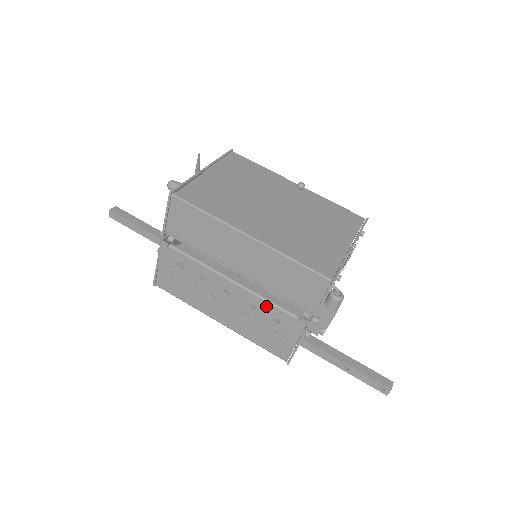
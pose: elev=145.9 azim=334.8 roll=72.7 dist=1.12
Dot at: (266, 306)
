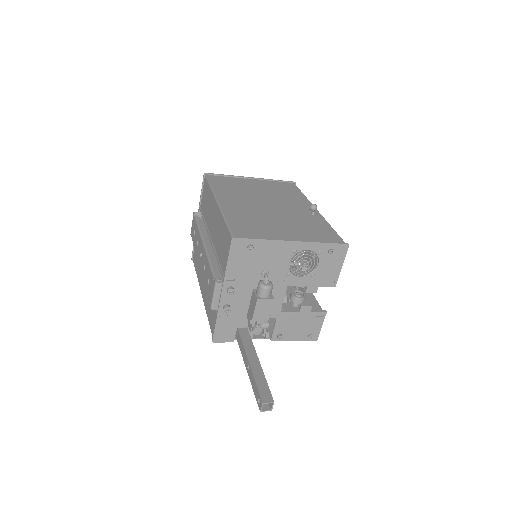
Dot at: (208, 266)
